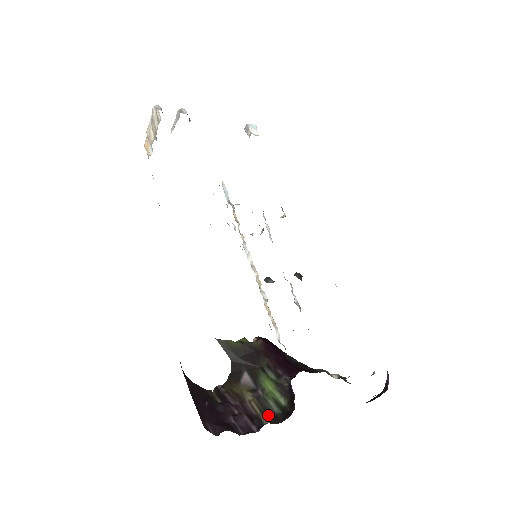
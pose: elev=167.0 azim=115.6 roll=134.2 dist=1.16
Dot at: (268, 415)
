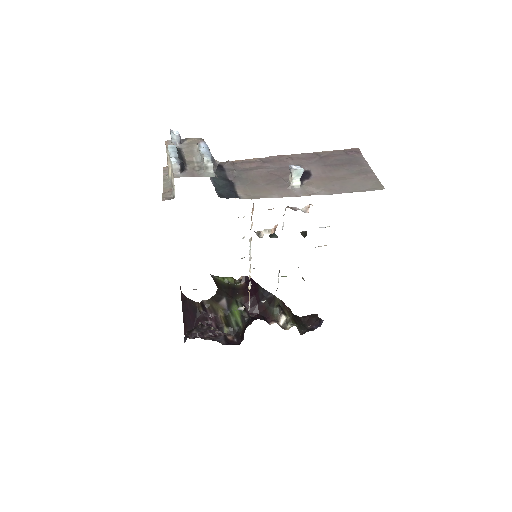
Dot at: (229, 327)
